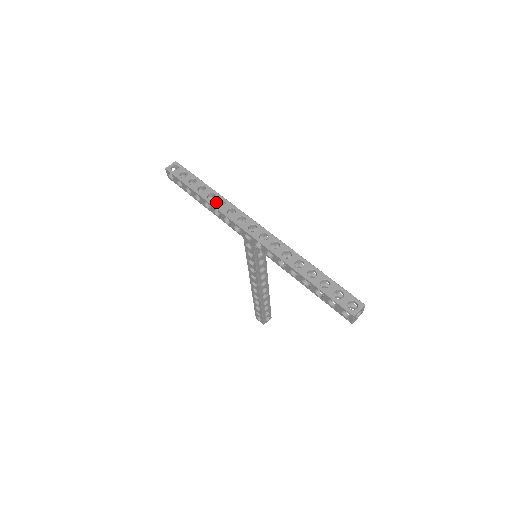
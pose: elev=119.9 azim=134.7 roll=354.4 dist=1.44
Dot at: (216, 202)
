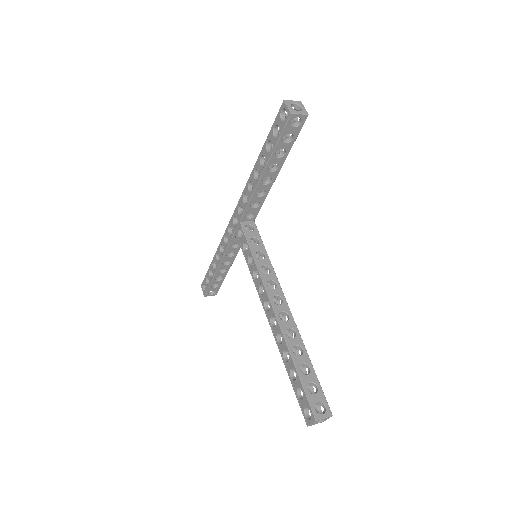
Dot at: occluded
